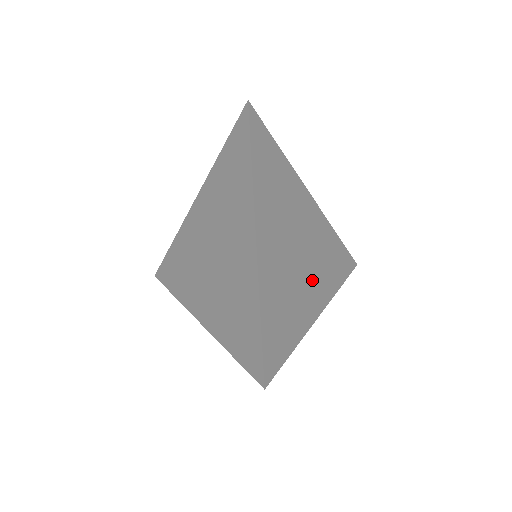
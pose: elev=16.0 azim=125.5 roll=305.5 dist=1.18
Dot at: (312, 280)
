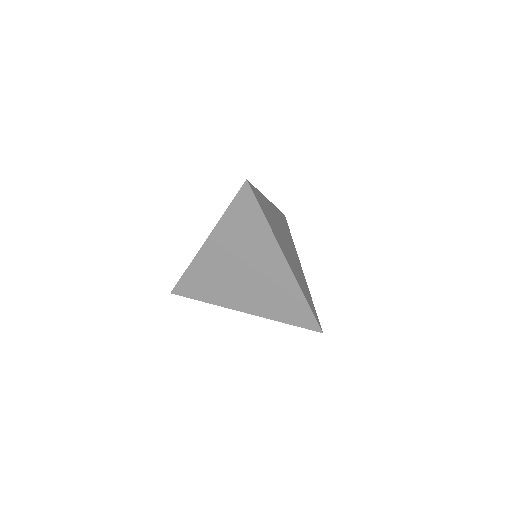
Dot at: (288, 255)
